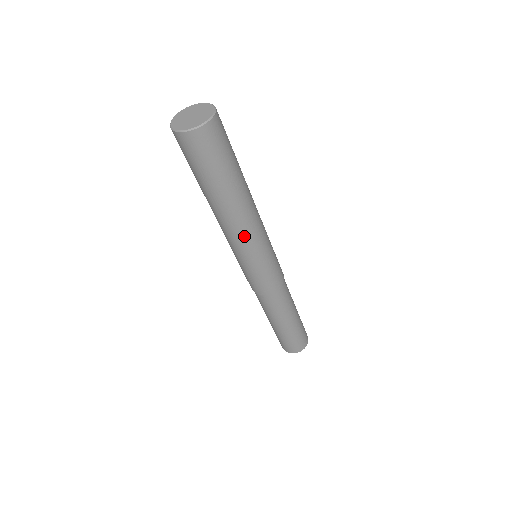
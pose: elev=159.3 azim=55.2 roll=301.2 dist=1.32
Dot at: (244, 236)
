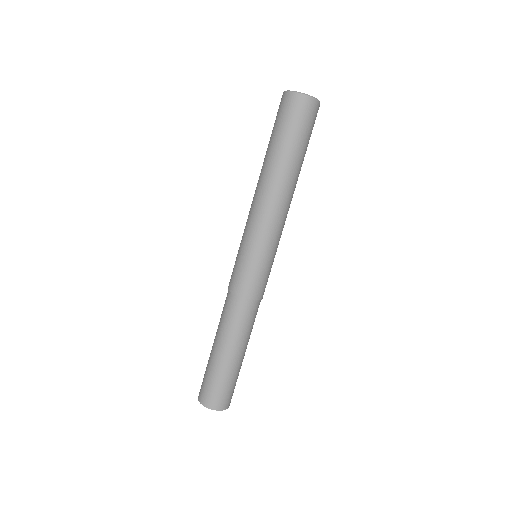
Dot at: (261, 210)
